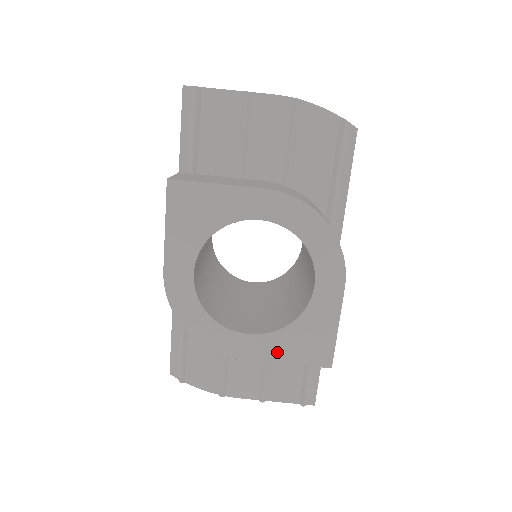
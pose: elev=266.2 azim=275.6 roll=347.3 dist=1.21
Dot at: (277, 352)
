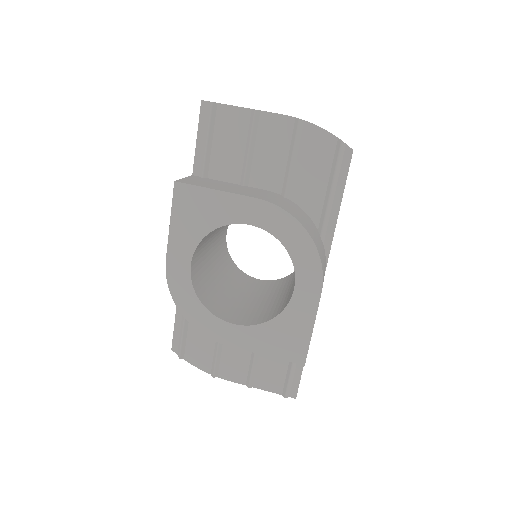
Dot at: (257, 344)
